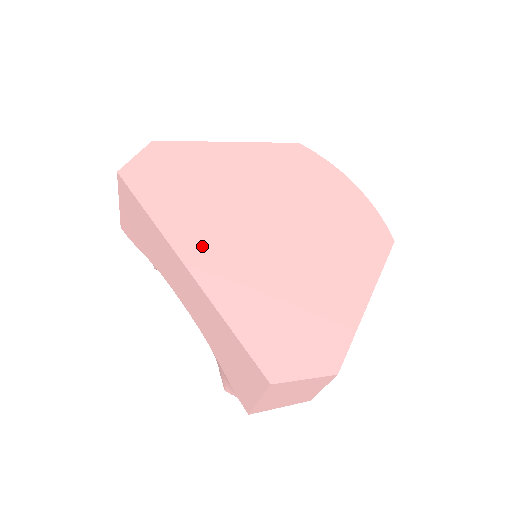
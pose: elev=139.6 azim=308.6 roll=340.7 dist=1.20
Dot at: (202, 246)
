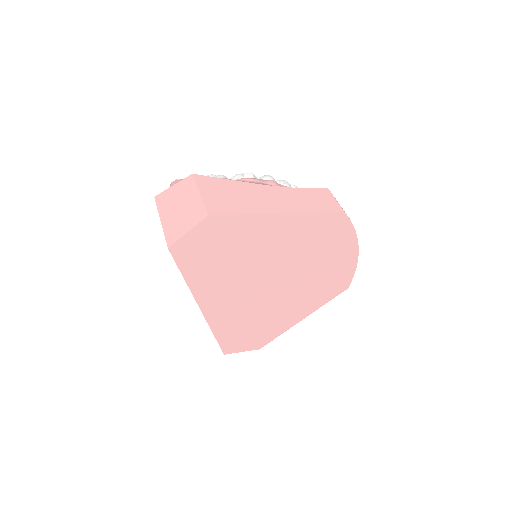
Dot at: (217, 299)
